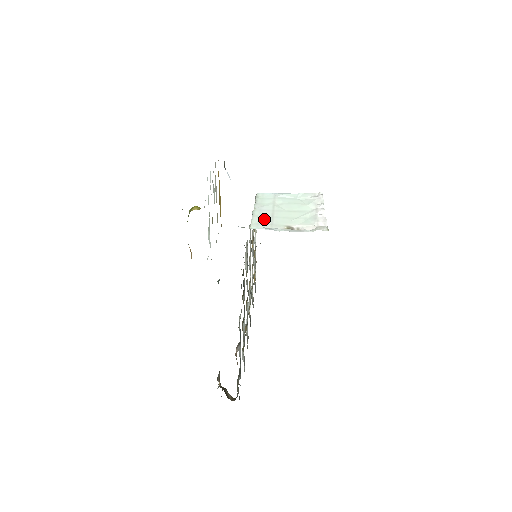
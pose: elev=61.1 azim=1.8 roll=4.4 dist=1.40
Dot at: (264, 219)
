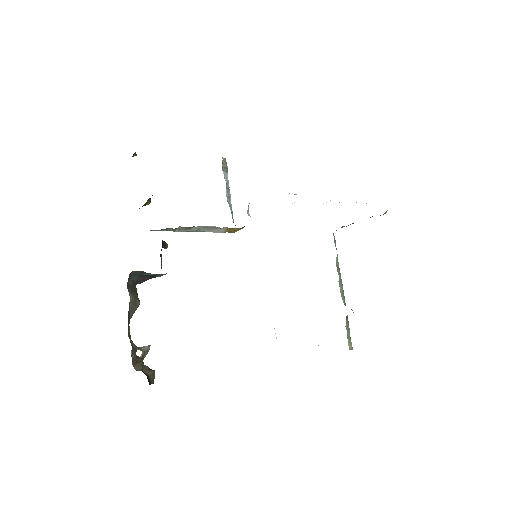
Dot at: occluded
